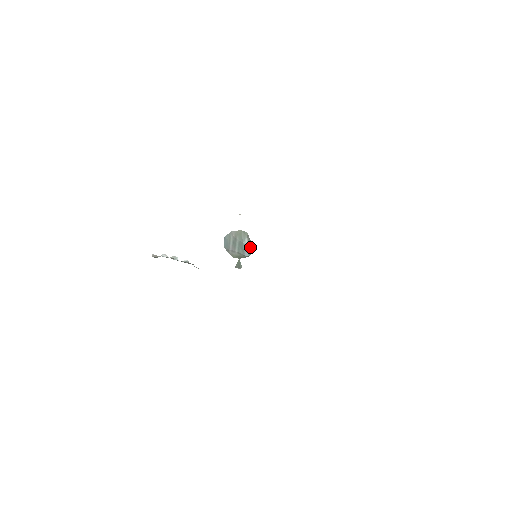
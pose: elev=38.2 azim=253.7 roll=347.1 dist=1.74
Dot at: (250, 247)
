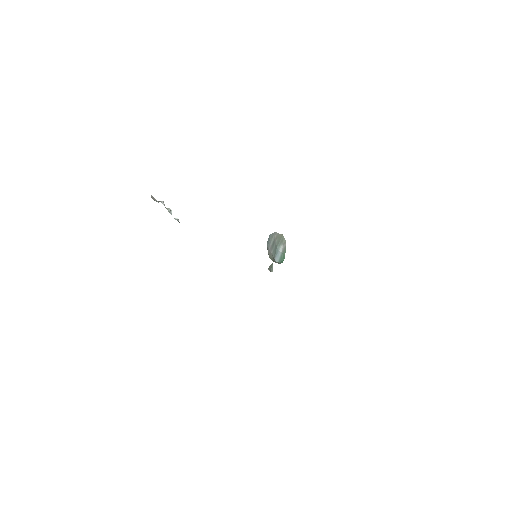
Dot at: (282, 255)
